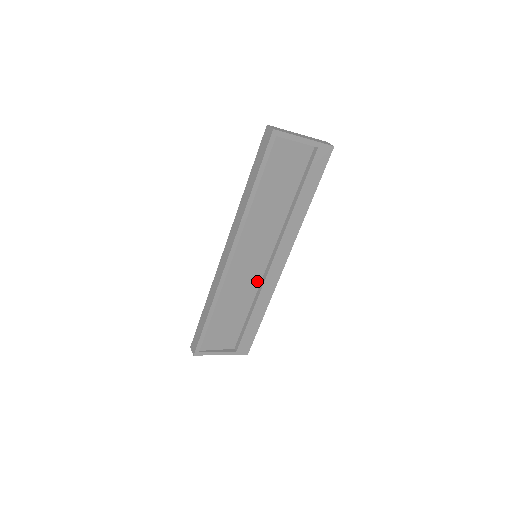
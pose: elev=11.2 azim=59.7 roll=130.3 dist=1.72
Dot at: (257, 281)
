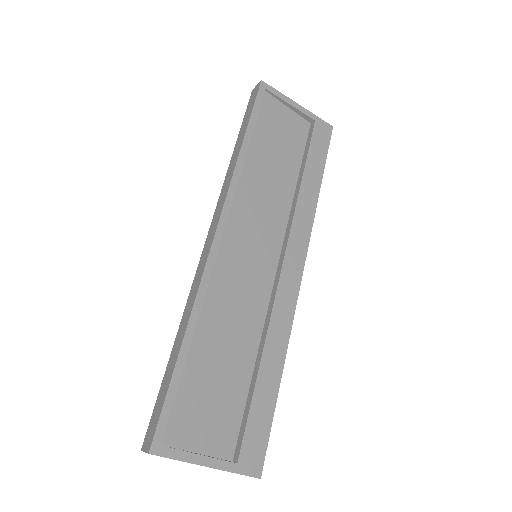
Dot at: (262, 304)
